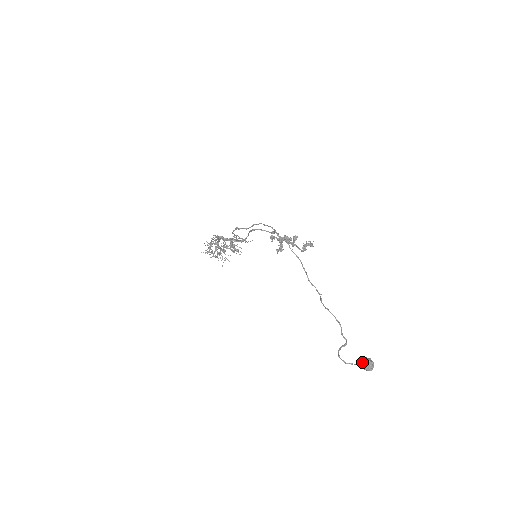
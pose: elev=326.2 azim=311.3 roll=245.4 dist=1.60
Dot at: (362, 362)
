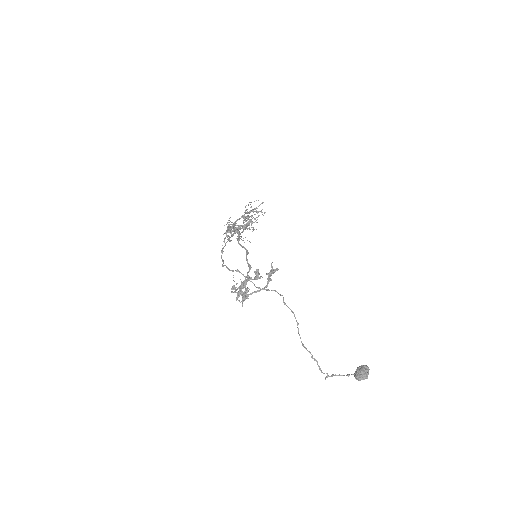
Dot at: (355, 376)
